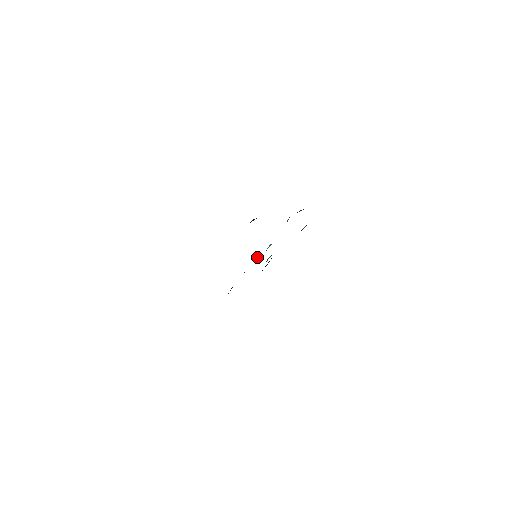
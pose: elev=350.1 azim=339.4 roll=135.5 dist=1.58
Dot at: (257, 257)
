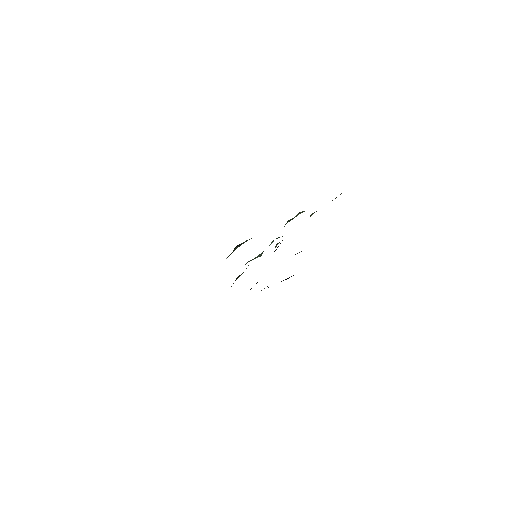
Dot at: (257, 257)
